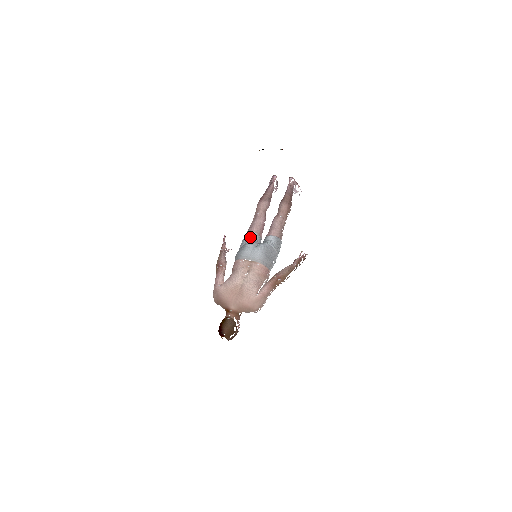
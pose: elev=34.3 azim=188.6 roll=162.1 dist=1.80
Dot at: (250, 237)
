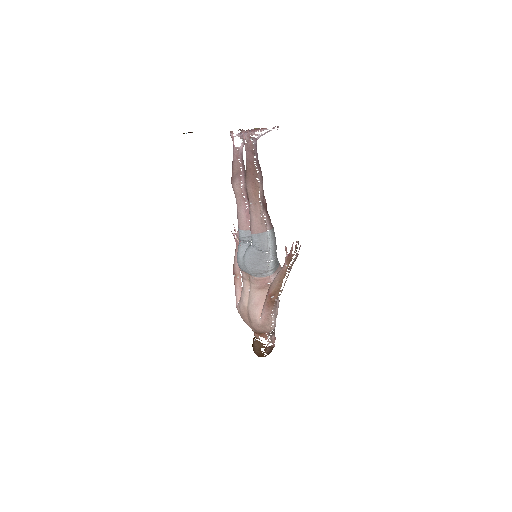
Dot at: (240, 238)
